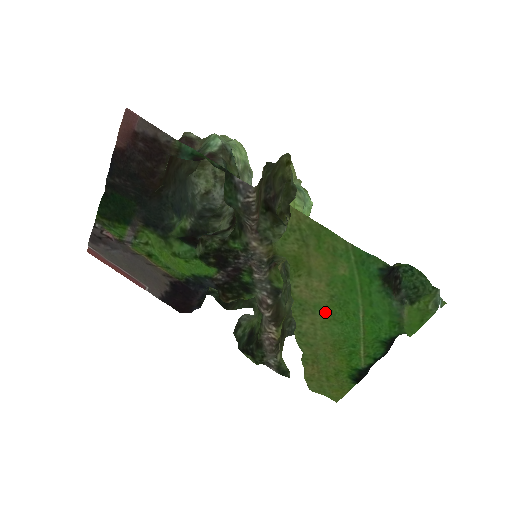
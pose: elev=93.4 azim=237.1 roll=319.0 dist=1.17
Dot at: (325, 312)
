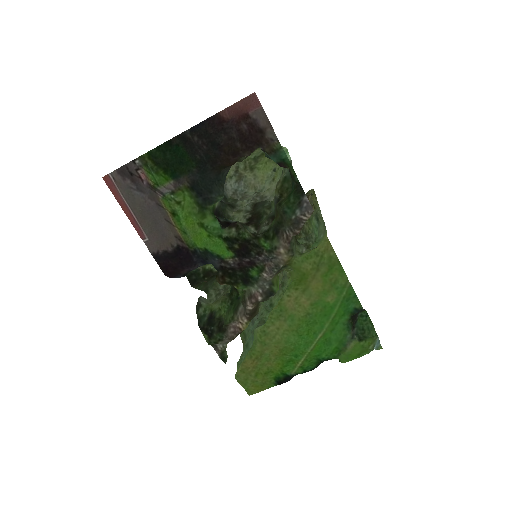
Dot at: (294, 323)
